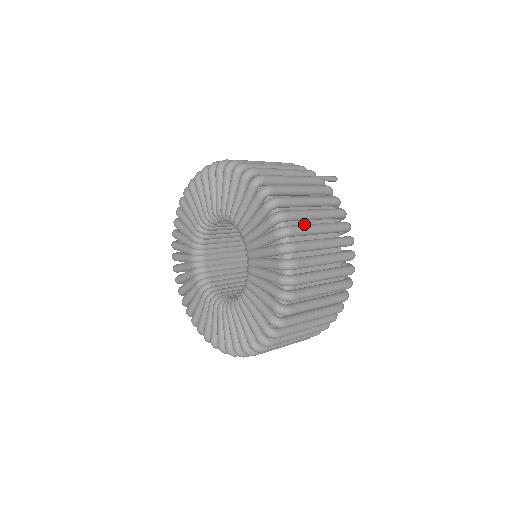
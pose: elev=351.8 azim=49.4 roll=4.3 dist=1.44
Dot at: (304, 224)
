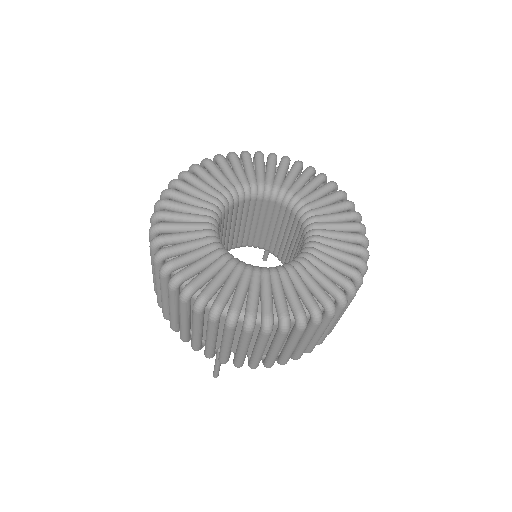
Dot at: occluded
